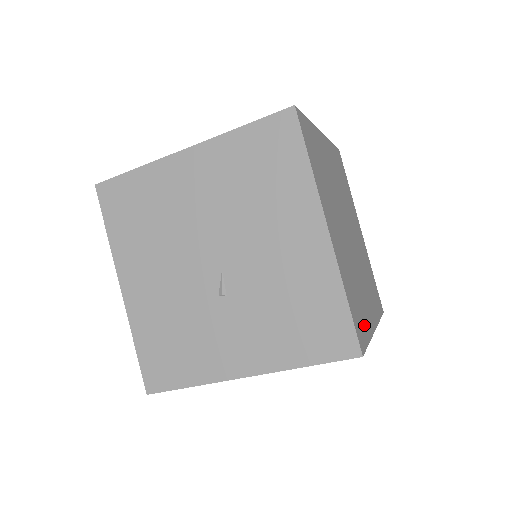
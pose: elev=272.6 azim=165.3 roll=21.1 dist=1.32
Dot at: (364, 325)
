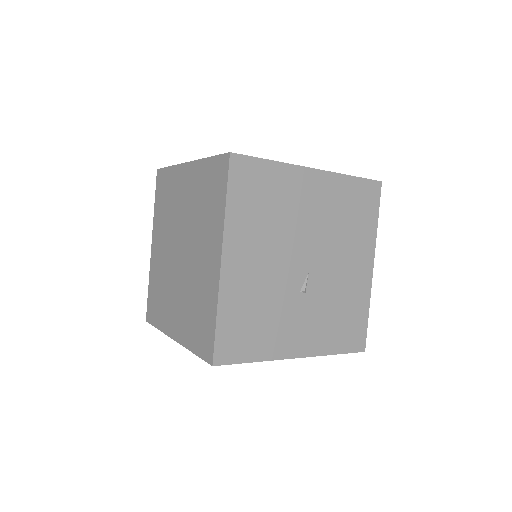
Dot at: occluded
